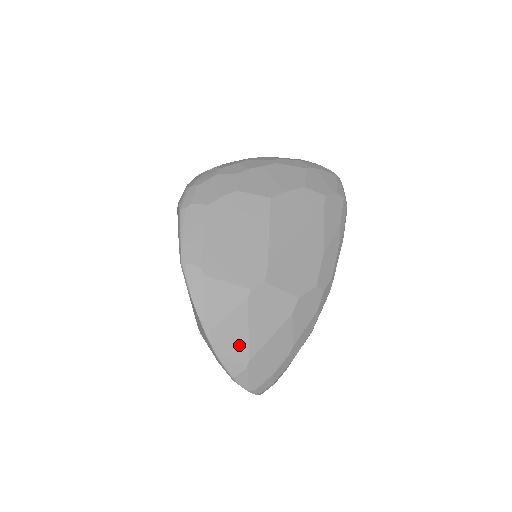
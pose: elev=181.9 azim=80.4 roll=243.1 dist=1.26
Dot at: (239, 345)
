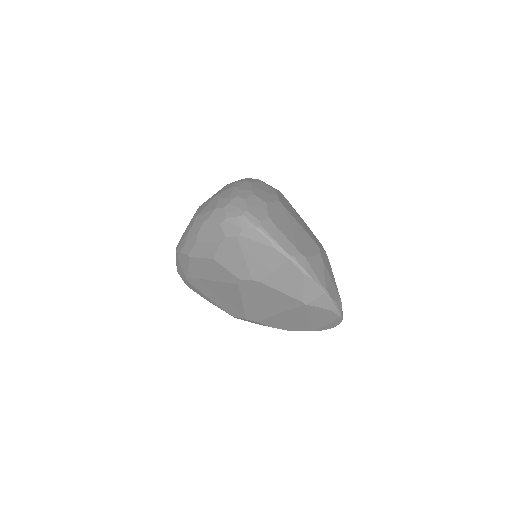
Dot at: (335, 291)
